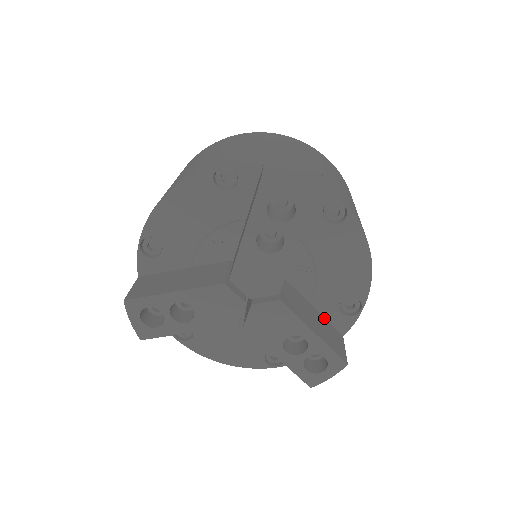
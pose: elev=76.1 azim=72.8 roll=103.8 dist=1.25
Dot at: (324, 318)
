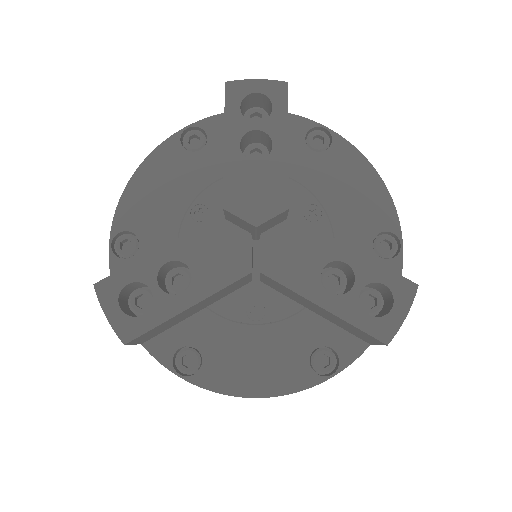
Dot at: occluded
